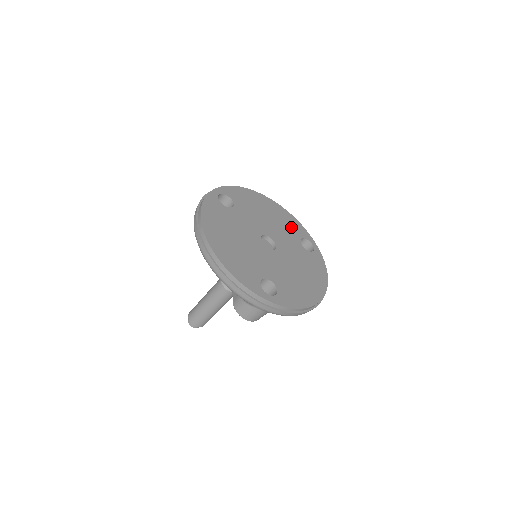
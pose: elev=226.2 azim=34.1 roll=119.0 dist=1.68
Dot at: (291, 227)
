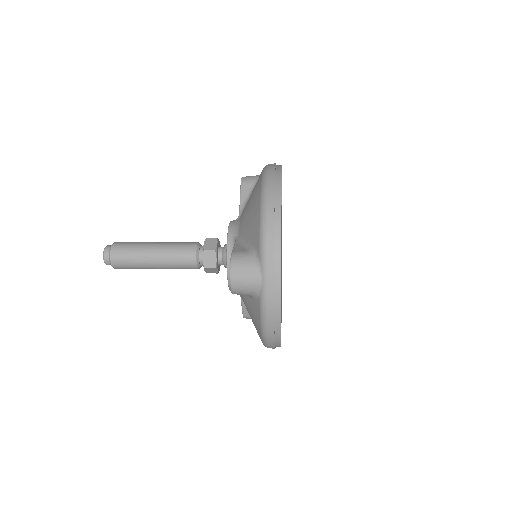
Dot at: occluded
